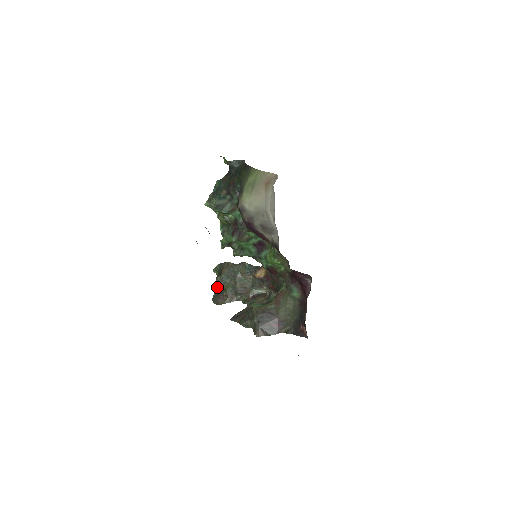
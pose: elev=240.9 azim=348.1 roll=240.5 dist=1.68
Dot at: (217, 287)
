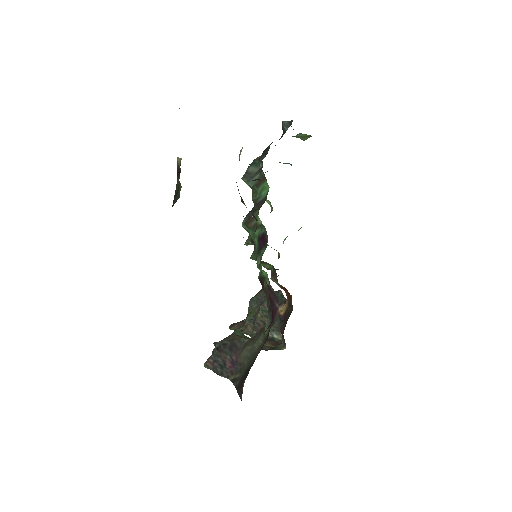
Dot at: occluded
